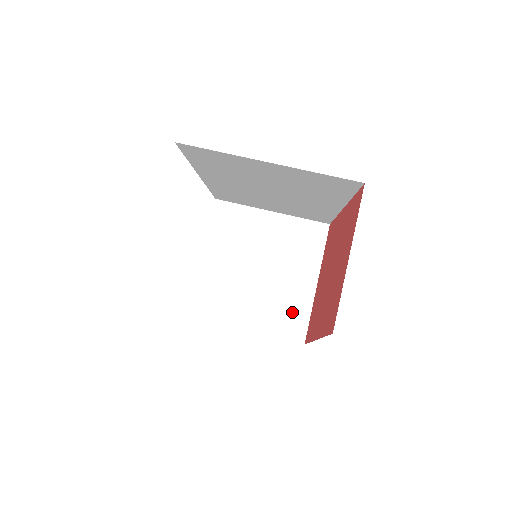
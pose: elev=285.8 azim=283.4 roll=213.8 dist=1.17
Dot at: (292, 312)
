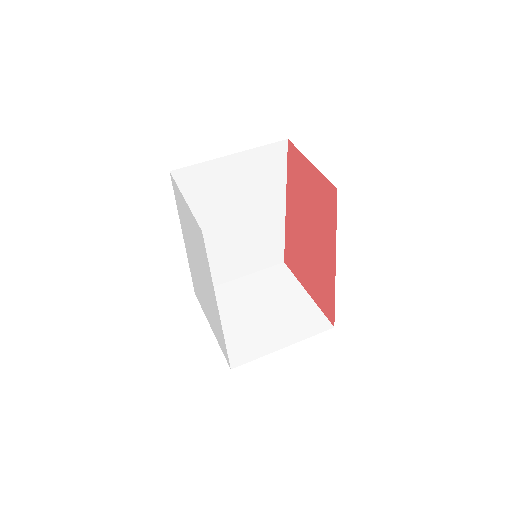
Dot at: (307, 316)
